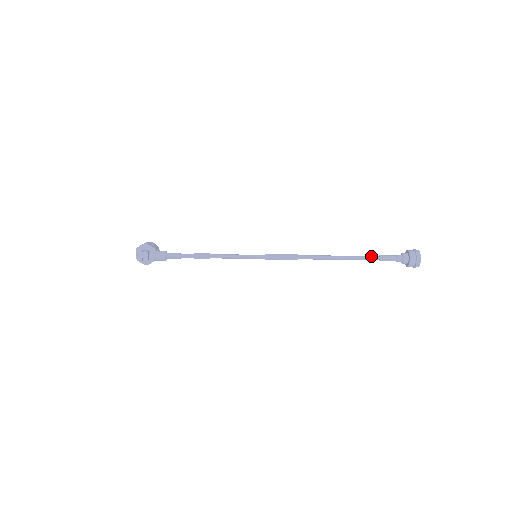
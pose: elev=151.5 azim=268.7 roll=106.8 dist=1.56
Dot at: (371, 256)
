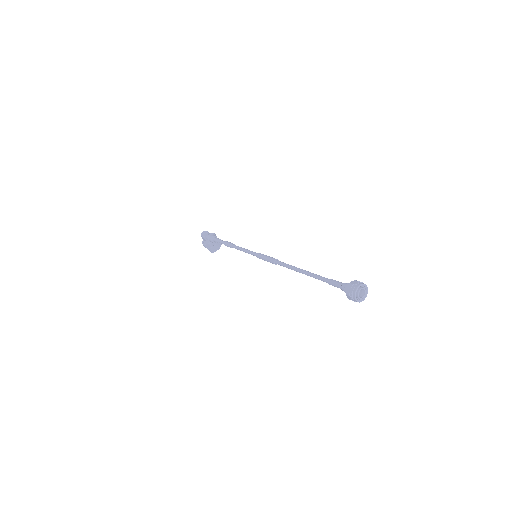
Dot at: occluded
